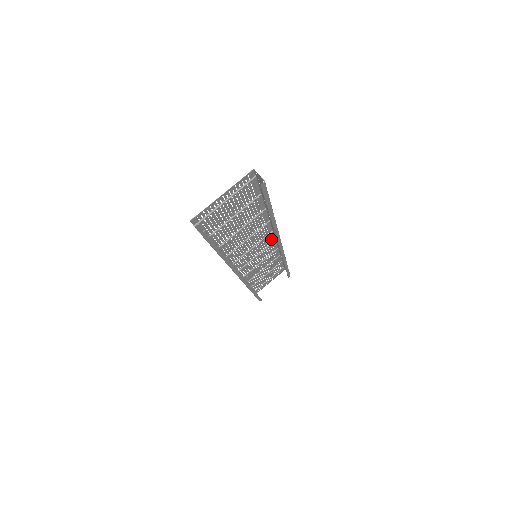
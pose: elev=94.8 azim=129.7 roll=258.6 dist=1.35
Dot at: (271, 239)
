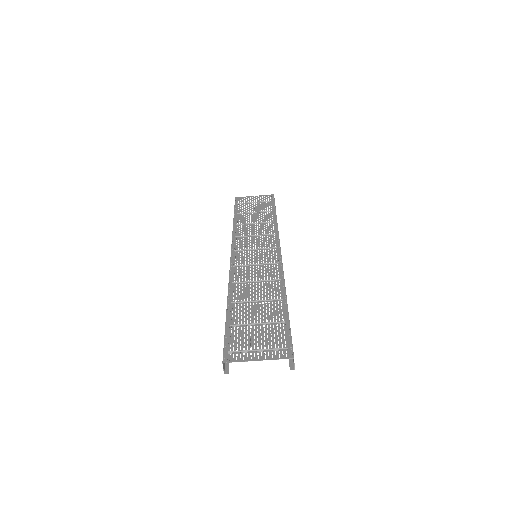
Dot at: (277, 253)
